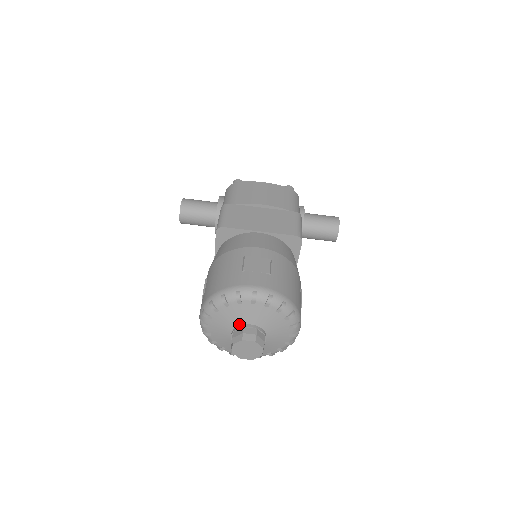
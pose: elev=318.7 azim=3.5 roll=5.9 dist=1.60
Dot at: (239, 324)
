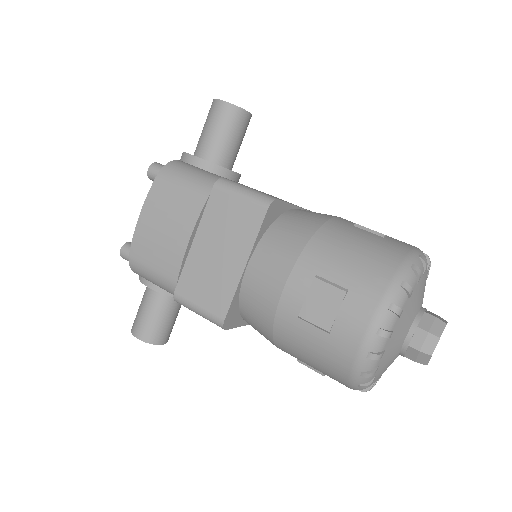
Dot at: (400, 349)
